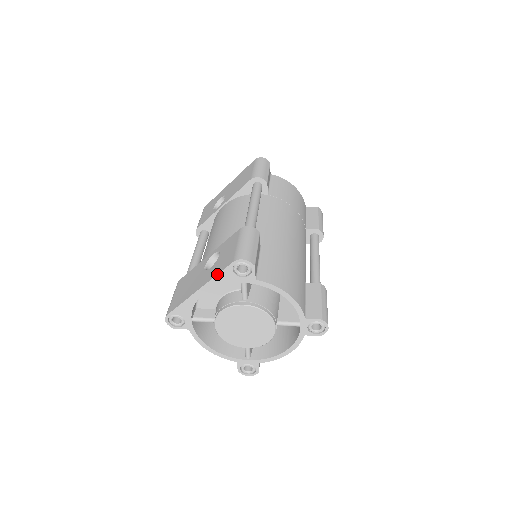
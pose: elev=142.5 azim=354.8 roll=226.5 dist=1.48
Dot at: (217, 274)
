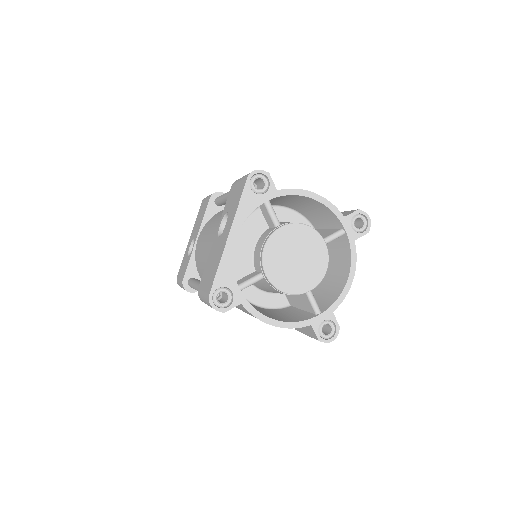
Dot at: (238, 203)
